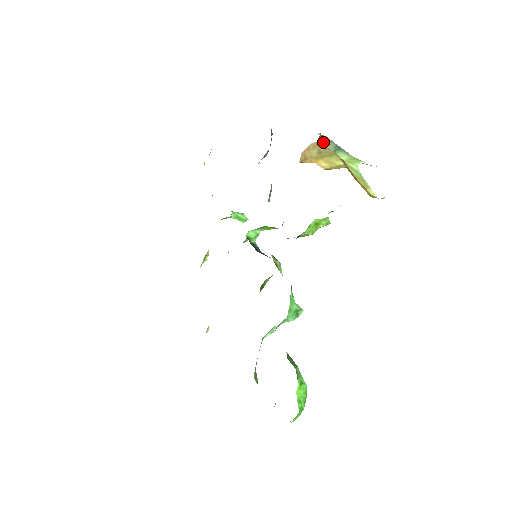
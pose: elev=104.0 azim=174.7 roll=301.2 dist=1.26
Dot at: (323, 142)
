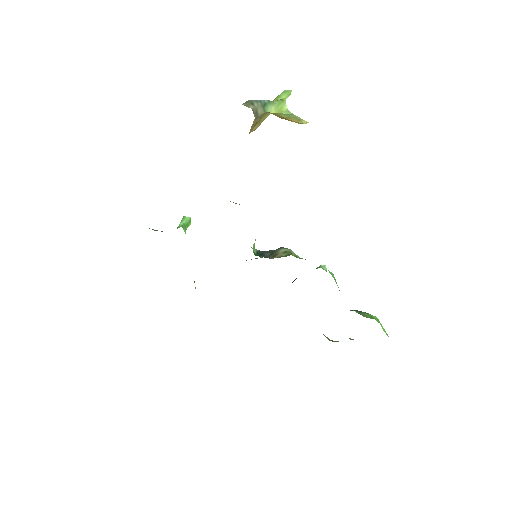
Dot at: (256, 113)
